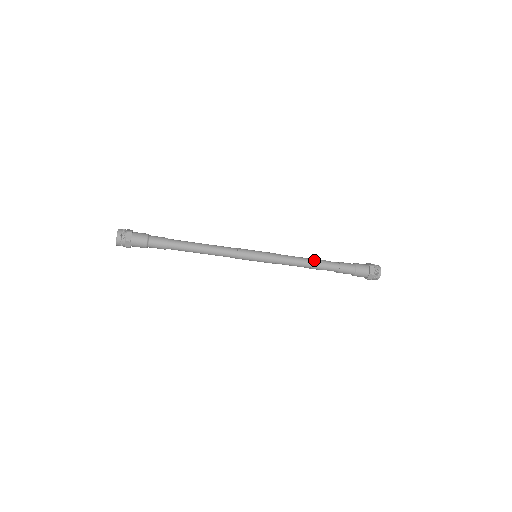
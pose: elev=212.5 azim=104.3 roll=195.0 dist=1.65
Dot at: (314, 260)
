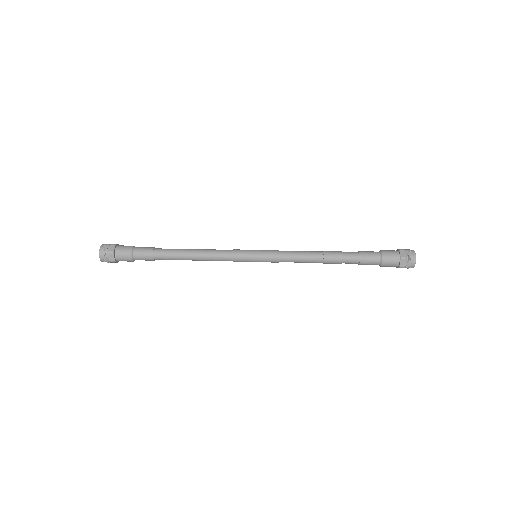
Dot at: (326, 257)
